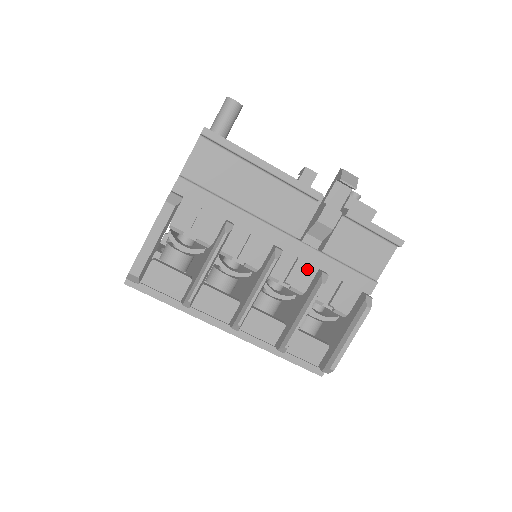
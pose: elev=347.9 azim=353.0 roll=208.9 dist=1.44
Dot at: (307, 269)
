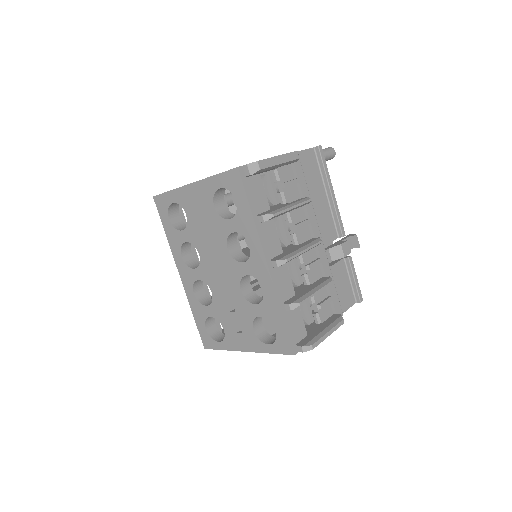
Dot at: (318, 271)
